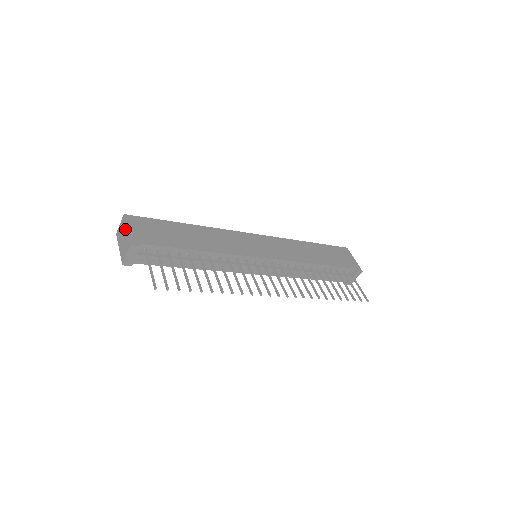
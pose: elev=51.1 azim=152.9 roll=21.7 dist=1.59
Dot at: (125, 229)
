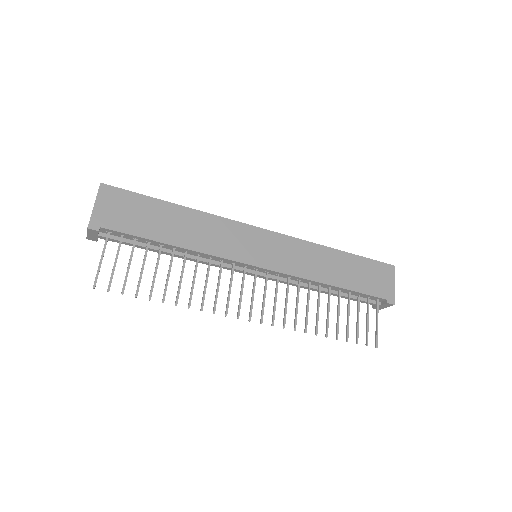
Dot at: occluded
